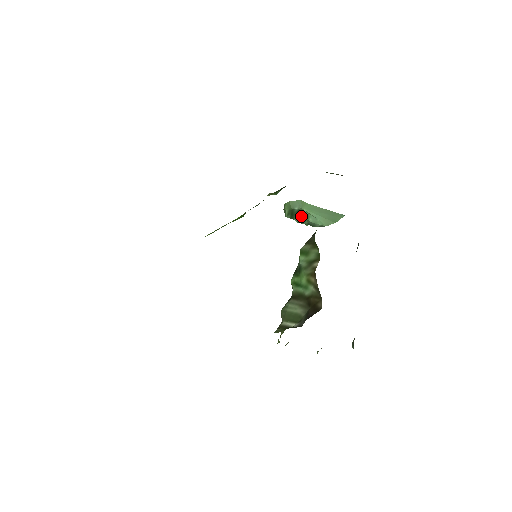
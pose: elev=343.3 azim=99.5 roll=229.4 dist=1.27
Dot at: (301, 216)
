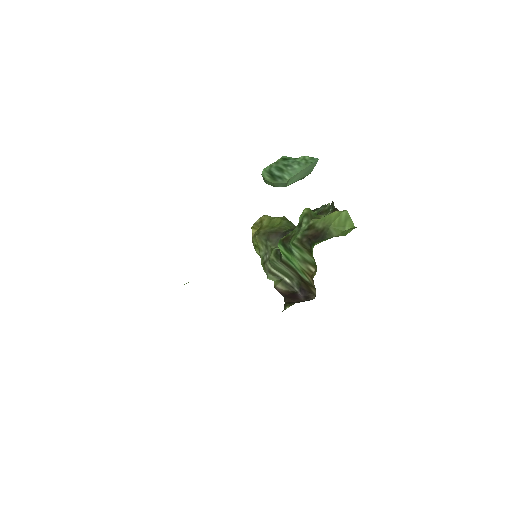
Dot at: occluded
